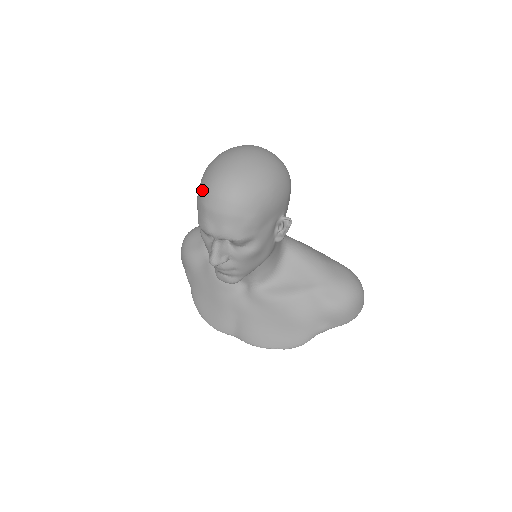
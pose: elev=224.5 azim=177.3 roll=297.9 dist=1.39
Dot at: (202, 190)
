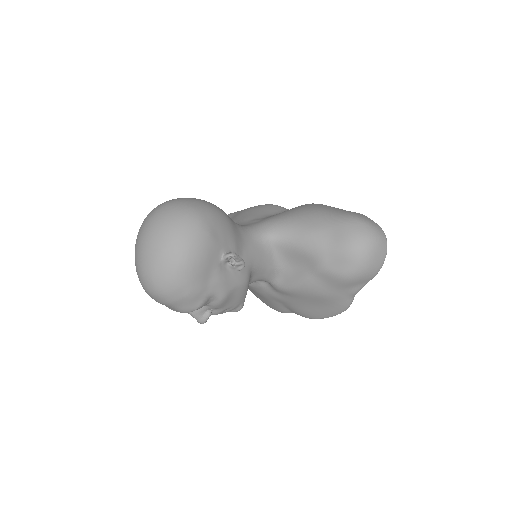
Dot at: occluded
